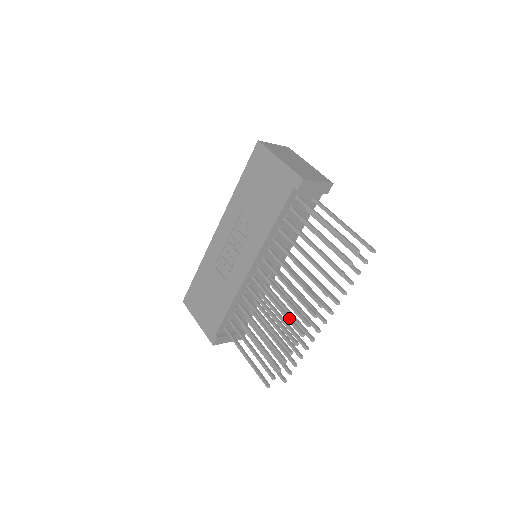
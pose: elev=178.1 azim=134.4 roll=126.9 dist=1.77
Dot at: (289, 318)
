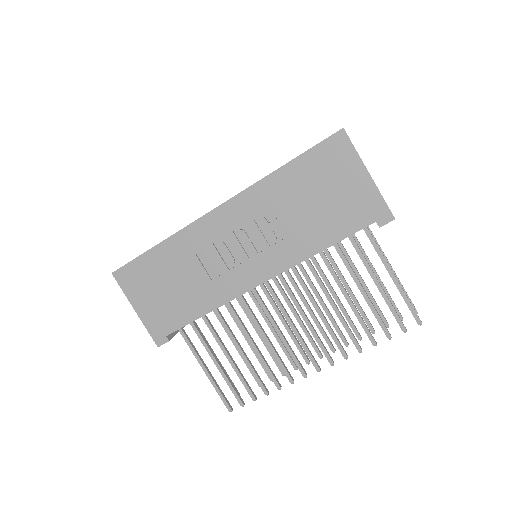
Dot at: (294, 353)
